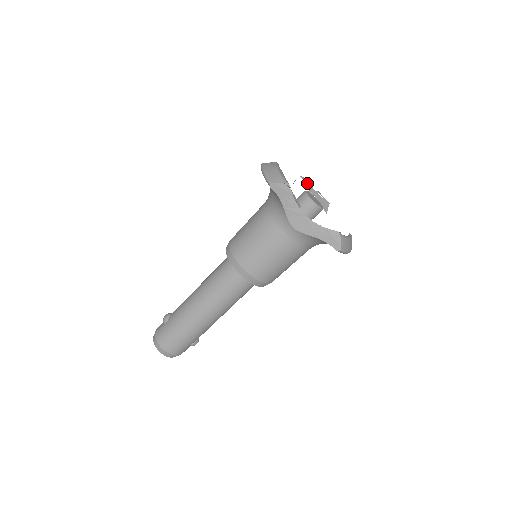
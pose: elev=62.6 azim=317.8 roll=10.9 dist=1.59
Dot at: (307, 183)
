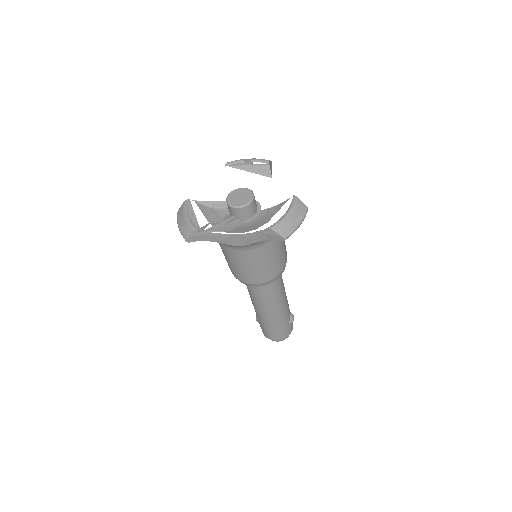
Dot at: (235, 166)
